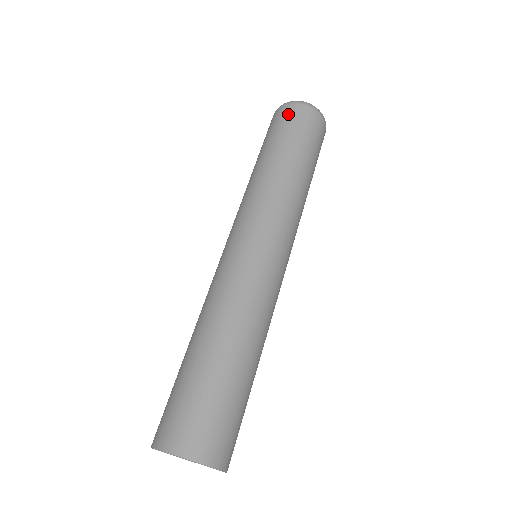
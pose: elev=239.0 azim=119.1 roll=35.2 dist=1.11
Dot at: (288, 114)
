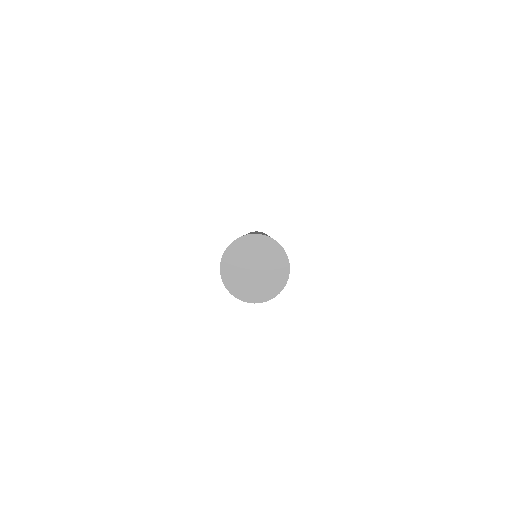
Dot at: occluded
